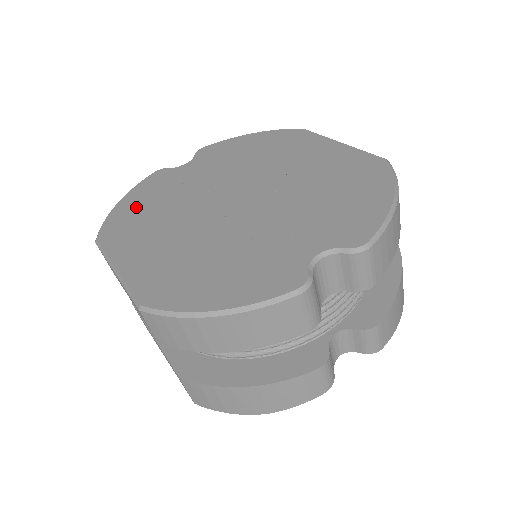
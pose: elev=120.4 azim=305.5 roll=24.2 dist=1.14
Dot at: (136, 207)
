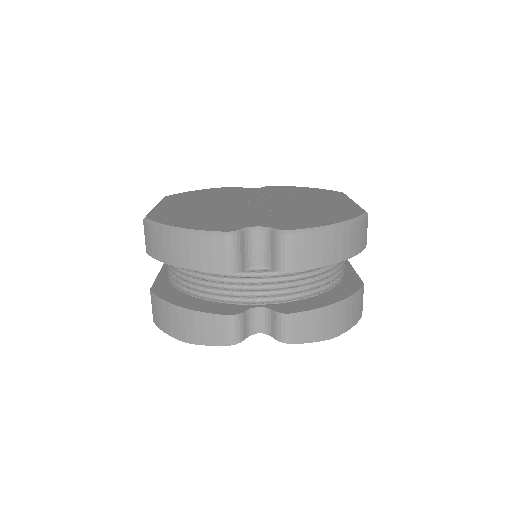
Dot at: (201, 193)
